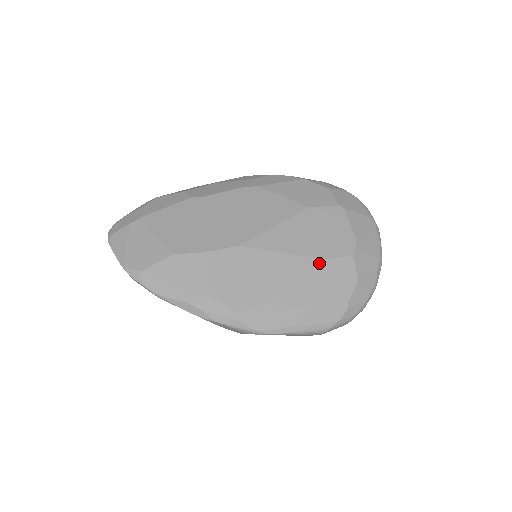
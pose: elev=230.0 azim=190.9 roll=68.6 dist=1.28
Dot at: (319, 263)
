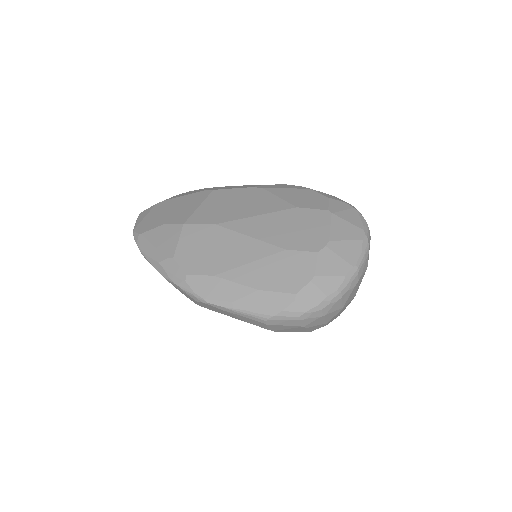
Dot at: (280, 252)
